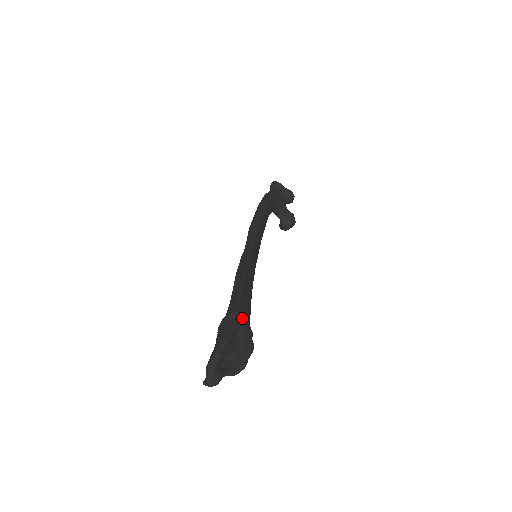
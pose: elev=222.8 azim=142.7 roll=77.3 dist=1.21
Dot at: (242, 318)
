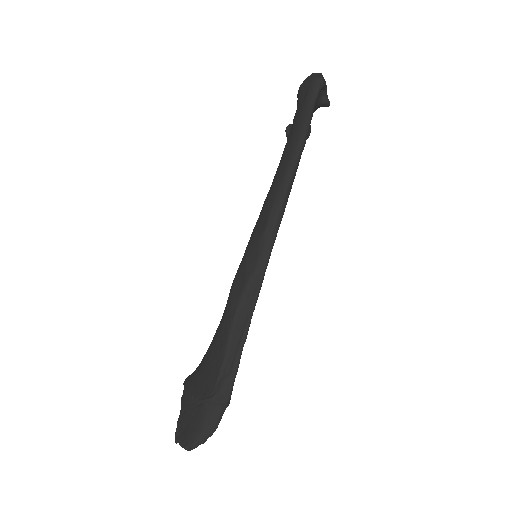
Dot at: occluded
